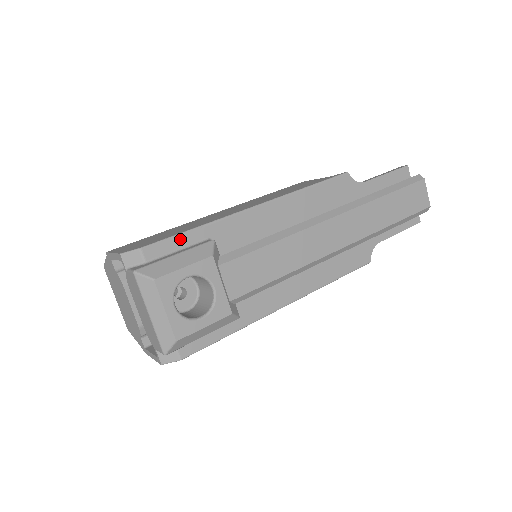
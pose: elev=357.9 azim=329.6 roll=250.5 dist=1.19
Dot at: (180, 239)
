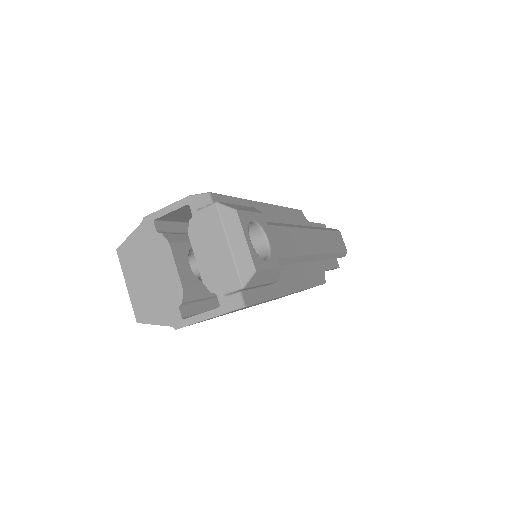
Dot at: (231, 200)
